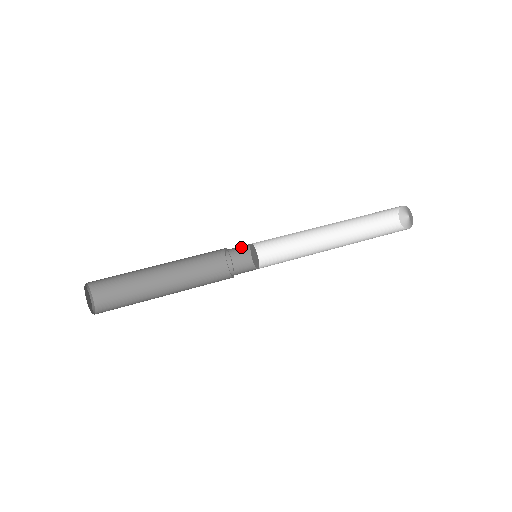
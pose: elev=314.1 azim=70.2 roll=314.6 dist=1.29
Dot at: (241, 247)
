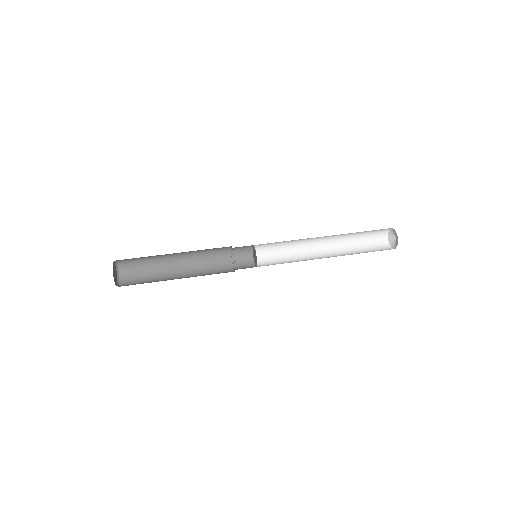
Dot at: (245, 253)
